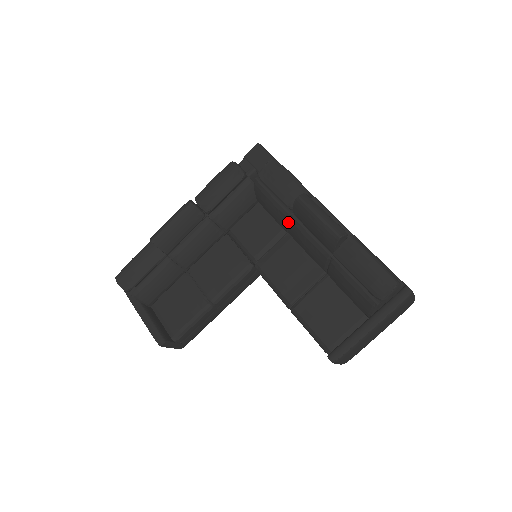
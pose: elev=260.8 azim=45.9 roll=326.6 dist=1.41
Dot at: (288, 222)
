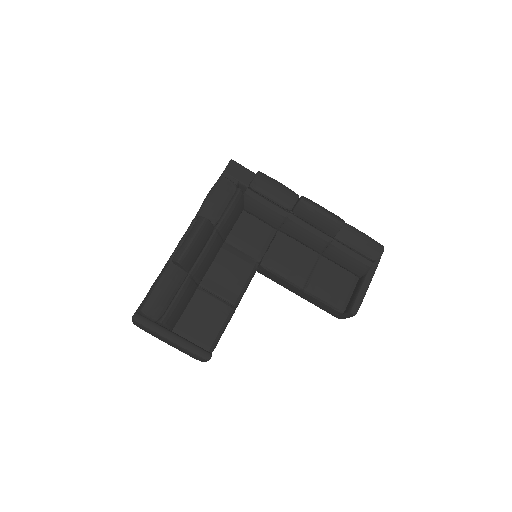
Dot at: (285, 221)
